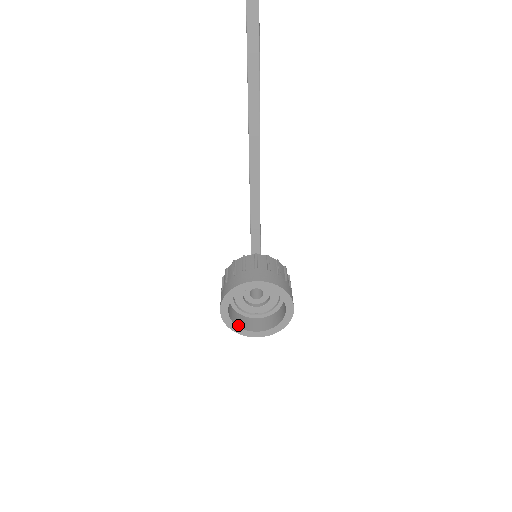
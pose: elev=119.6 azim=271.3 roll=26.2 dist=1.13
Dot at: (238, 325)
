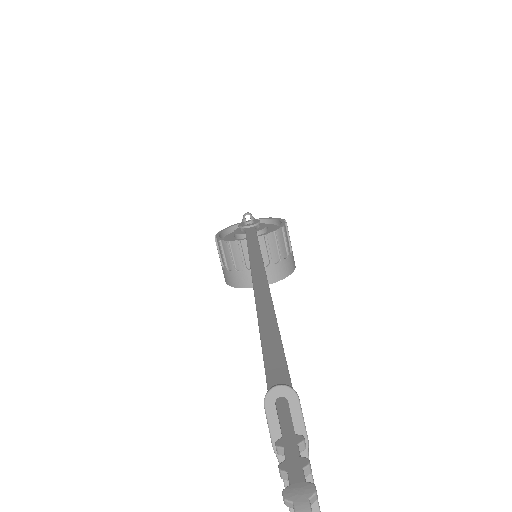
Dot at: occluded
